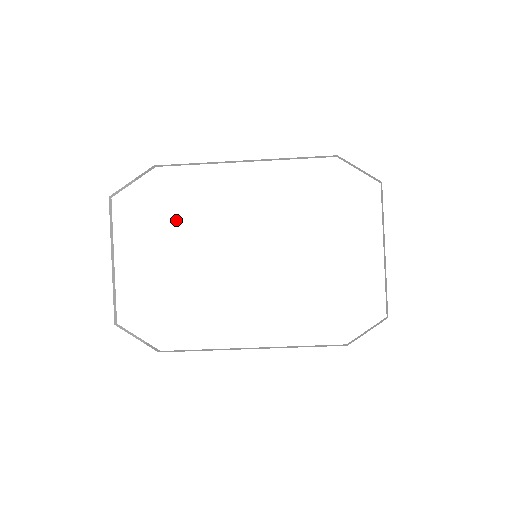
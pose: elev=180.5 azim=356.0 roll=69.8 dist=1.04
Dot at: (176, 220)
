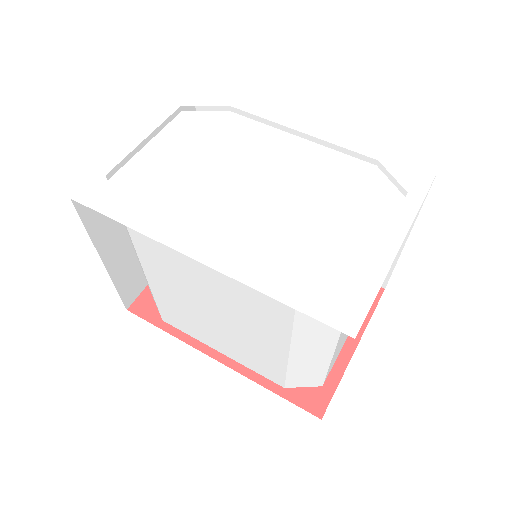
Dot at: (217, 143)
